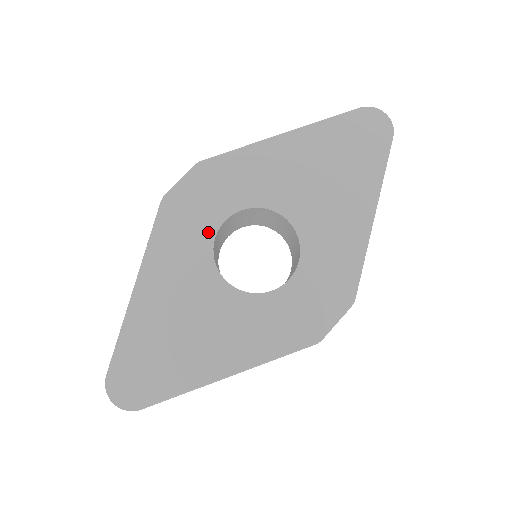
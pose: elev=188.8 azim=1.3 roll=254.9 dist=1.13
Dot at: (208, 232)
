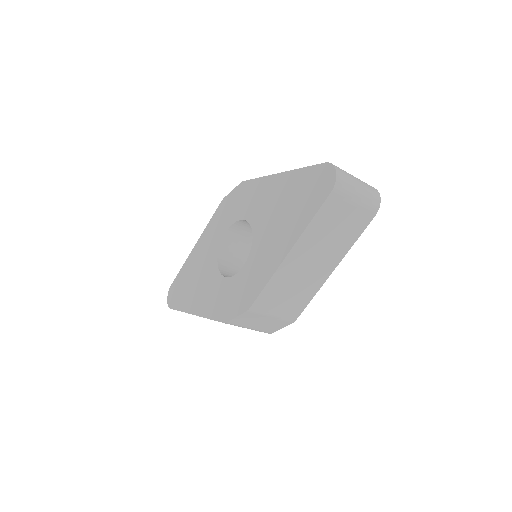
Dot at: (226, 227)
